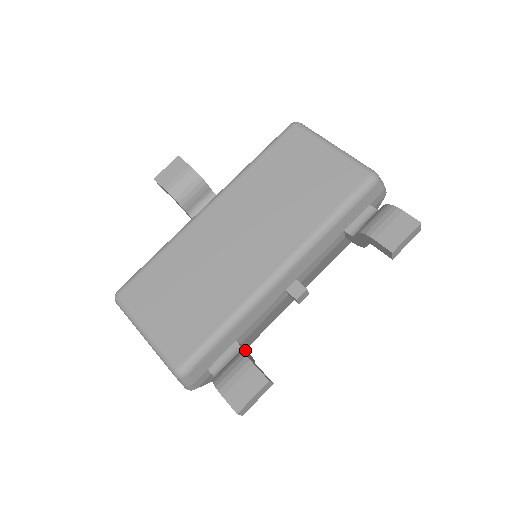
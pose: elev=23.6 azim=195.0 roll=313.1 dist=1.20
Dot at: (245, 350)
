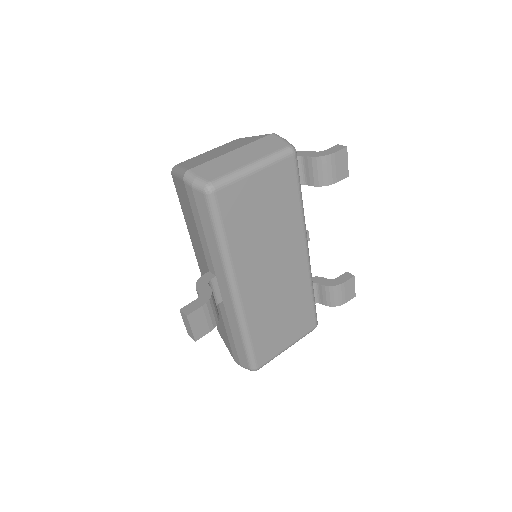
Dot at: occluded
